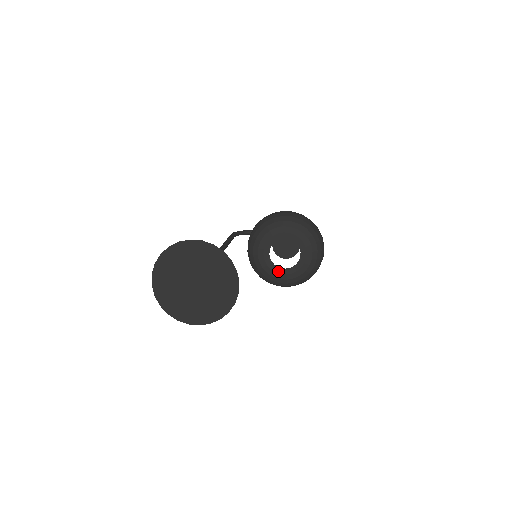
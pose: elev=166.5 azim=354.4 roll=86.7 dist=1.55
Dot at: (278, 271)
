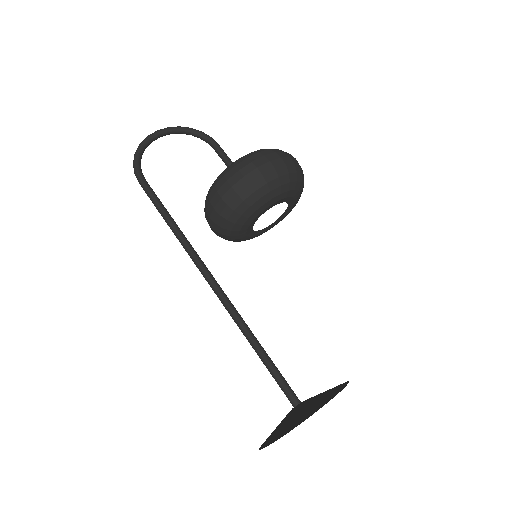
Dot at: (260, 233)
